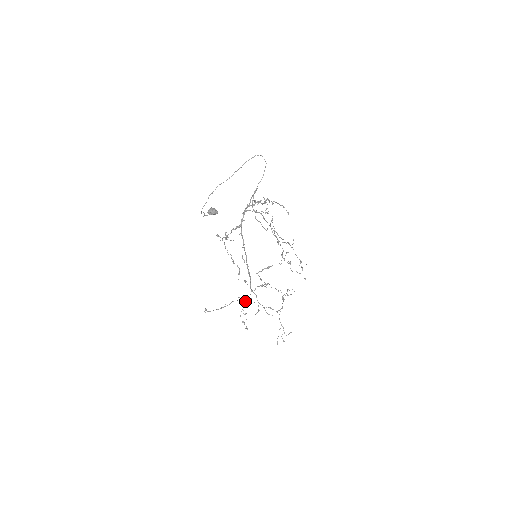
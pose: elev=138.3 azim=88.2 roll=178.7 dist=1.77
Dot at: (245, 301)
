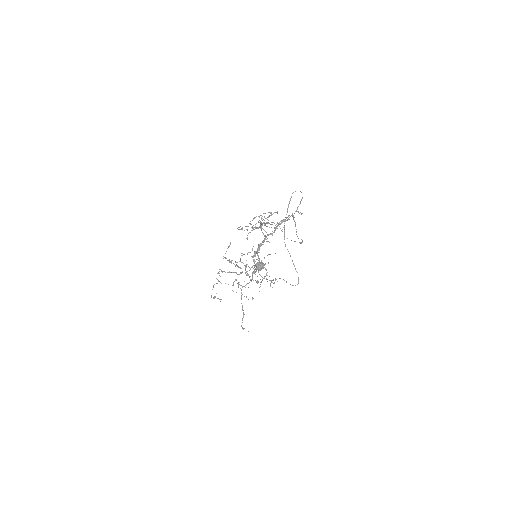
Dot at: occluded
